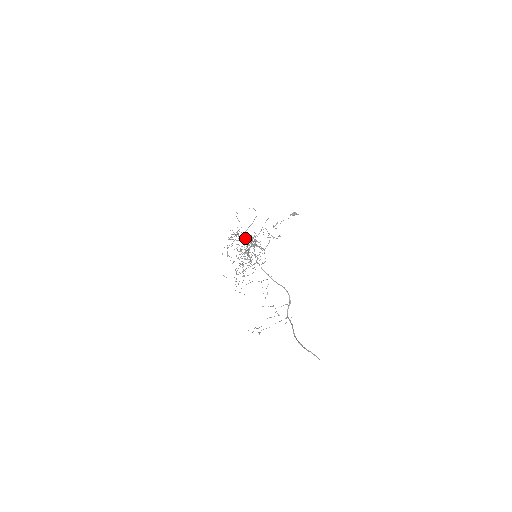
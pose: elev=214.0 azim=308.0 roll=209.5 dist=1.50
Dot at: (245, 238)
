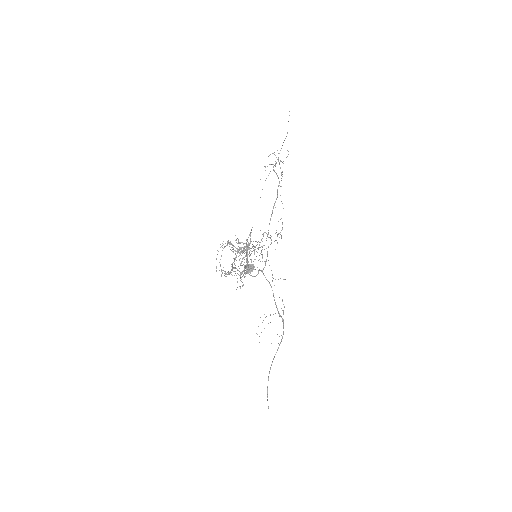
Dot at: occluded
